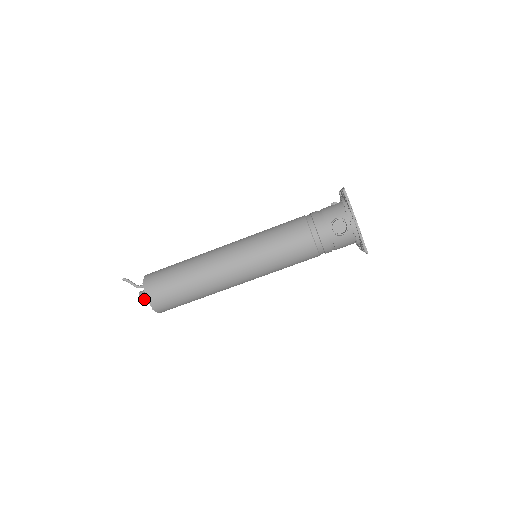
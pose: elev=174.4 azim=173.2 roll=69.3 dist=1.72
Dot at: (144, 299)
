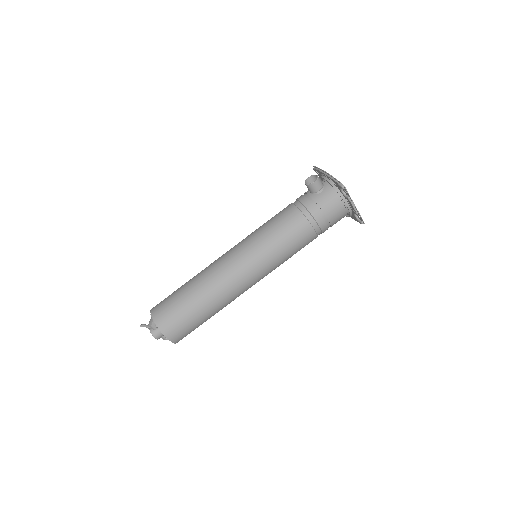
Dot at: (151, 322)
